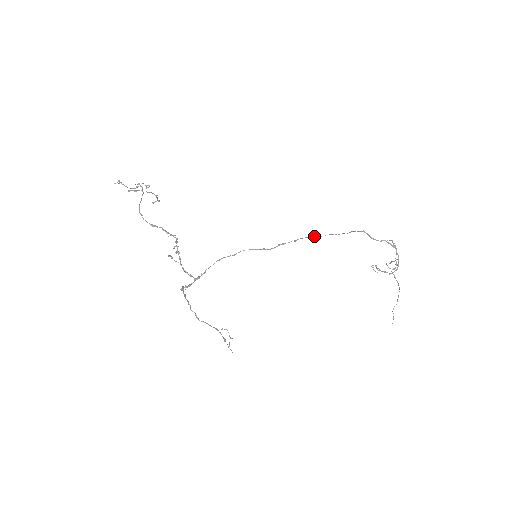
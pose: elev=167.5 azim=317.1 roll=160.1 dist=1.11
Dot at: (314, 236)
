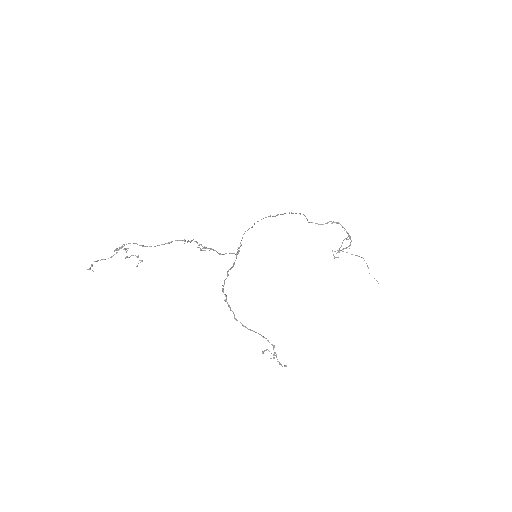
Dot at: (291, 213)
